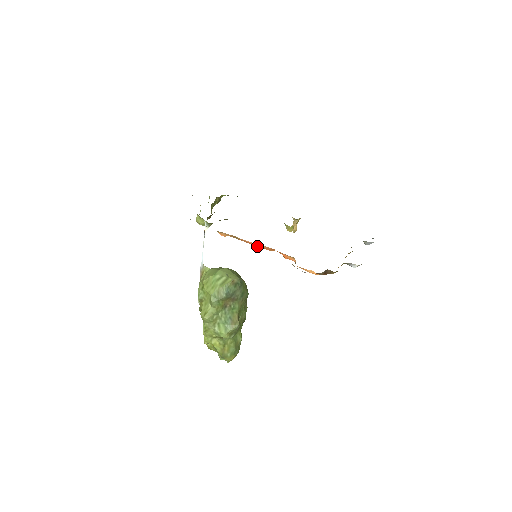
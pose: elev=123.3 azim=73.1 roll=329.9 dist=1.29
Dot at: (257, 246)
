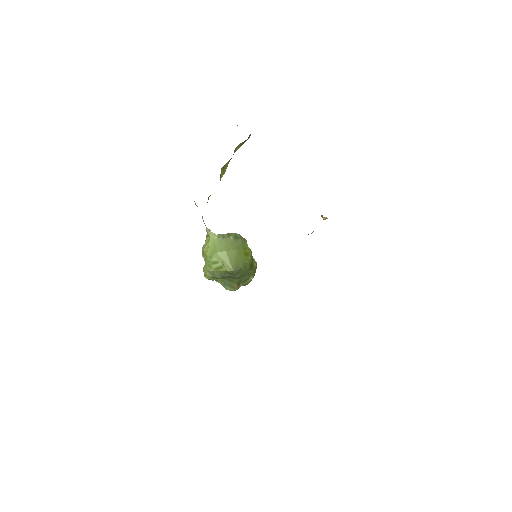
Dot at: occluded
